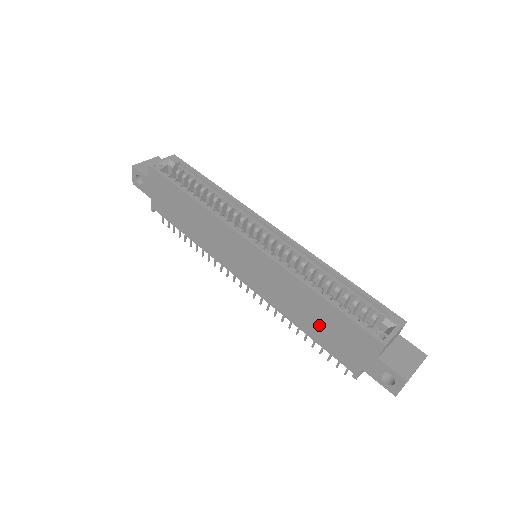
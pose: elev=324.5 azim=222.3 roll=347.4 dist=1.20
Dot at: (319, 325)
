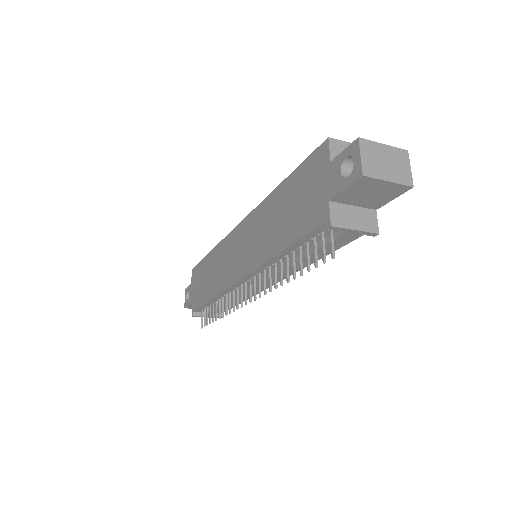
Dot at: (288, 216)
